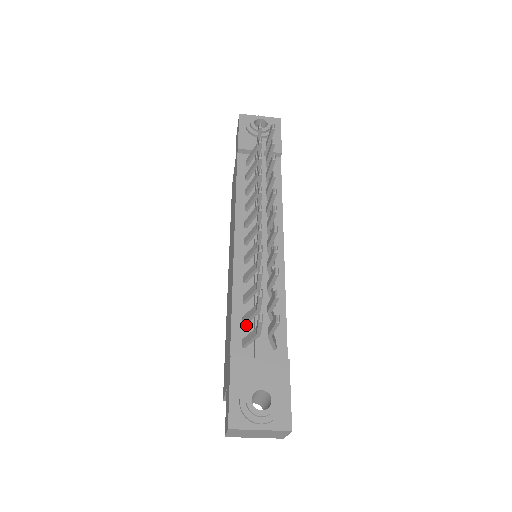
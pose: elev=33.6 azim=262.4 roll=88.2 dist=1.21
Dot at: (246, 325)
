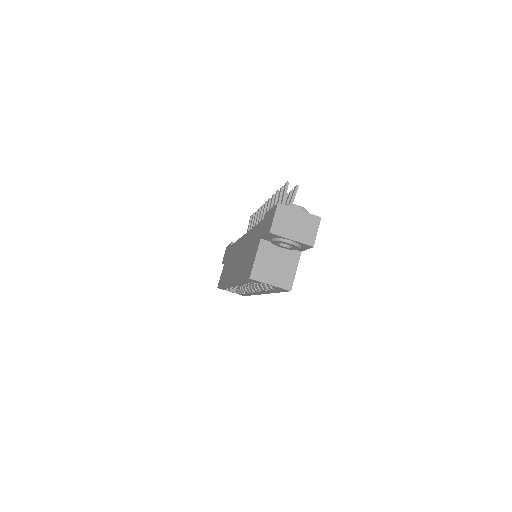
Dot at: occluded
